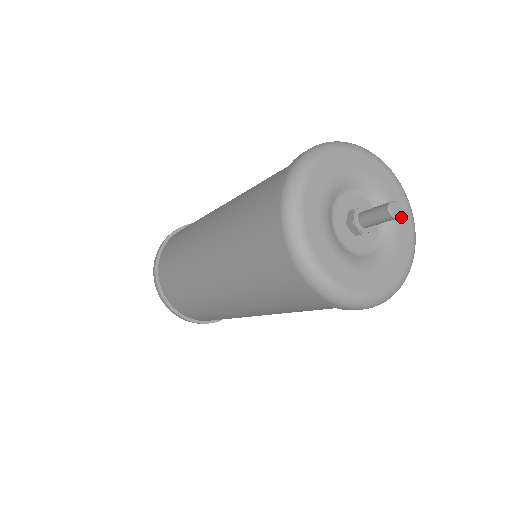
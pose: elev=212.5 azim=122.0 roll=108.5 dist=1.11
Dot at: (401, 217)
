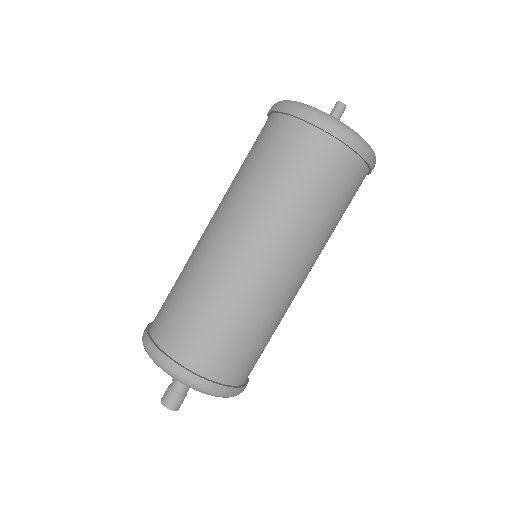
Dot at: occluded
